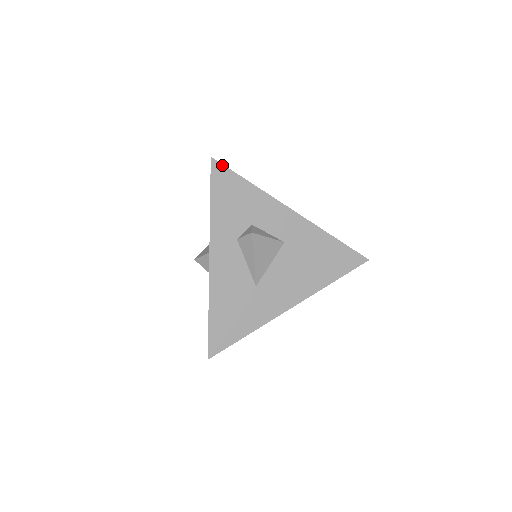
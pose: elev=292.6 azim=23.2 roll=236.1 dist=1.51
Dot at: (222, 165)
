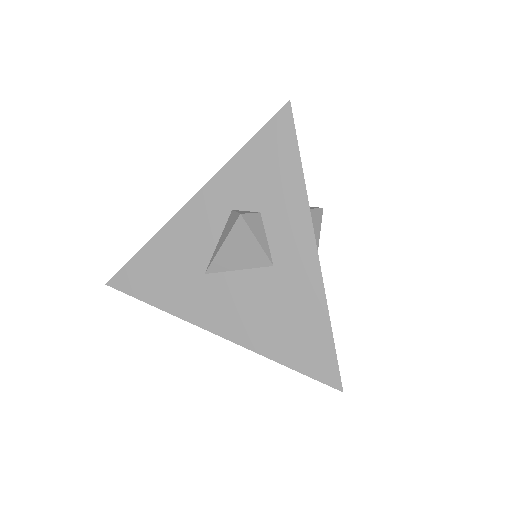
Dot at: (292, 120)
